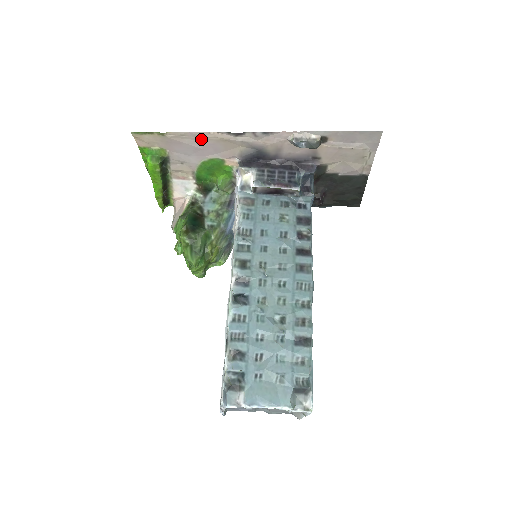
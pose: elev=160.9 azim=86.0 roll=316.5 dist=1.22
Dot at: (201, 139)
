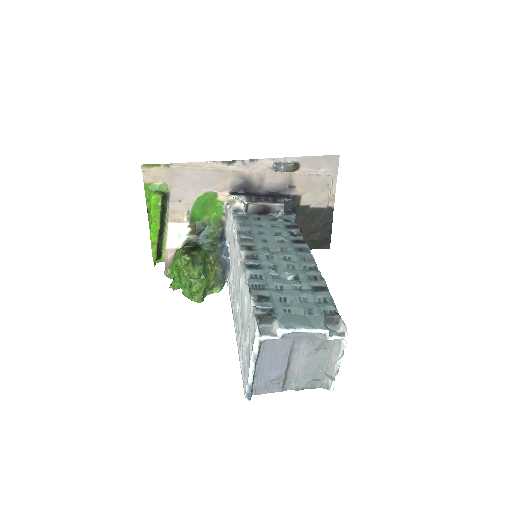
Dot at: (200, 170)
